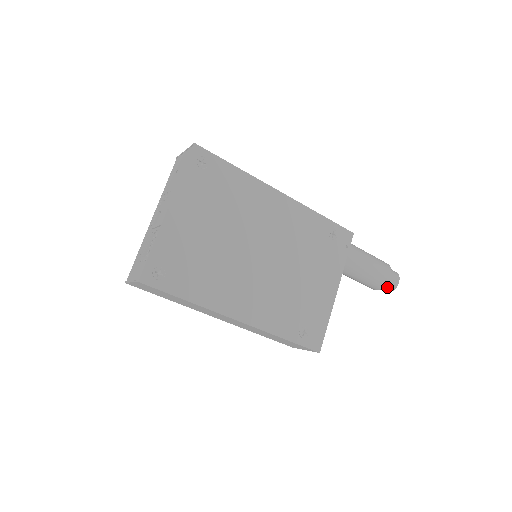
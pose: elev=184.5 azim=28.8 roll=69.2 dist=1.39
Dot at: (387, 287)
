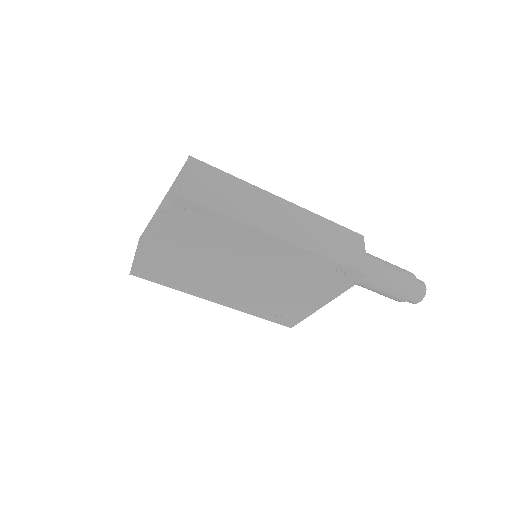
Dot at: occluded
